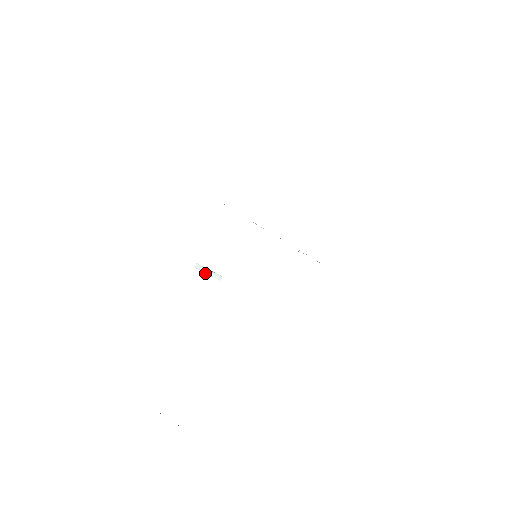
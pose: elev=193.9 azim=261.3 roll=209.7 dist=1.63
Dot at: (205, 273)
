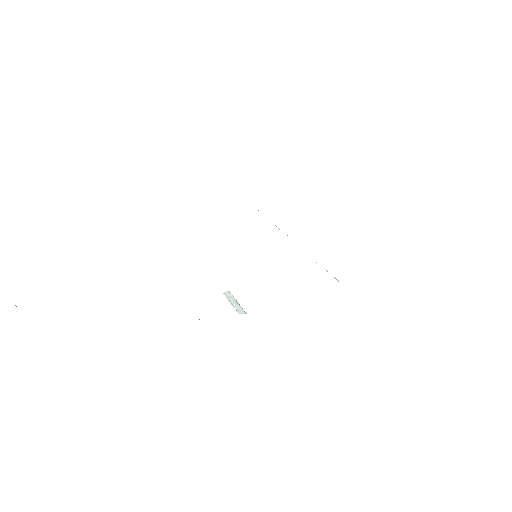
Dot at: (229, 301)
